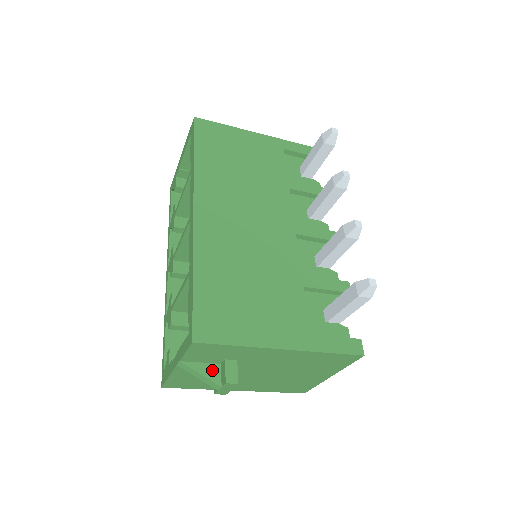
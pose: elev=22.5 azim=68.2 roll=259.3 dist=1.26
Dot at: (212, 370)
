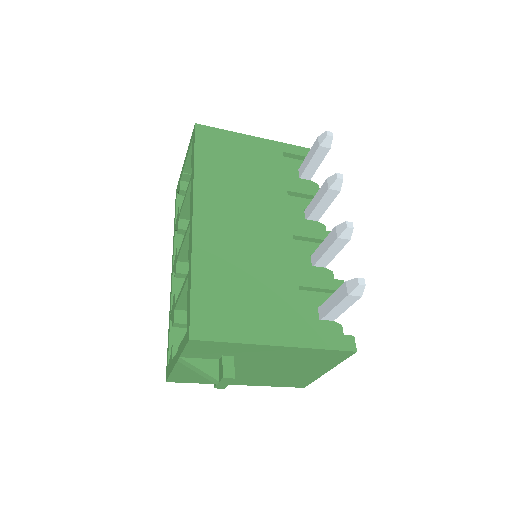
Dot at: (210, 365)
